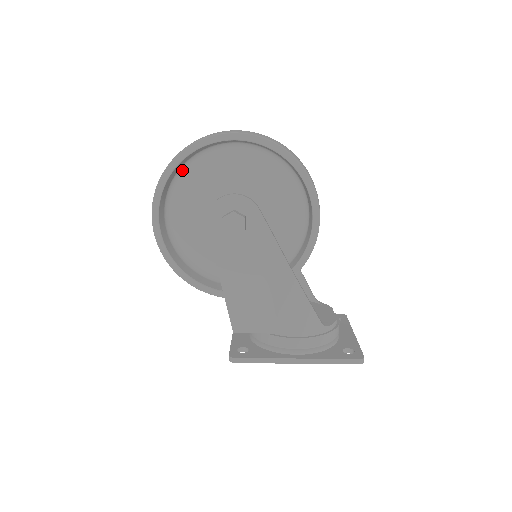
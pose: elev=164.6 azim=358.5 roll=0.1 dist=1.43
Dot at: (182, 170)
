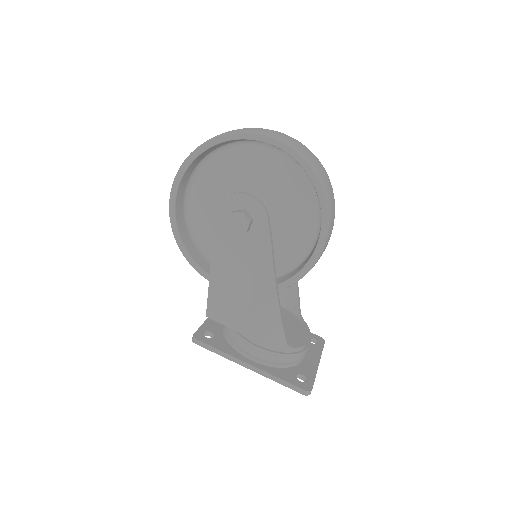
Dot at: (217, 151)
